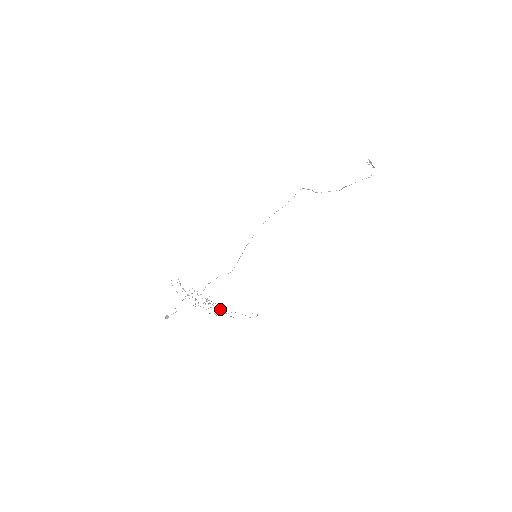
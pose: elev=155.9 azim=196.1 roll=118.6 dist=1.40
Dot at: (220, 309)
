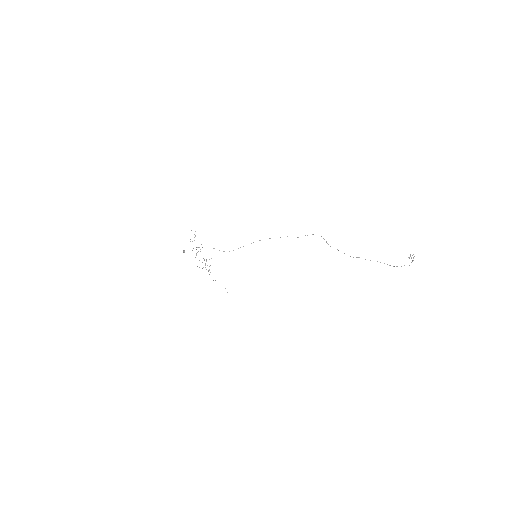
Dot at: (208, 270)
